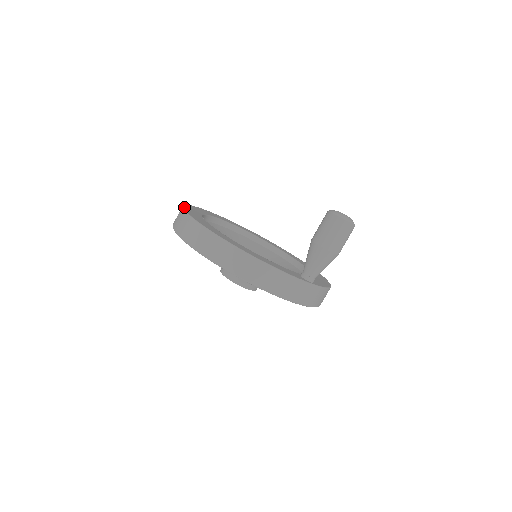
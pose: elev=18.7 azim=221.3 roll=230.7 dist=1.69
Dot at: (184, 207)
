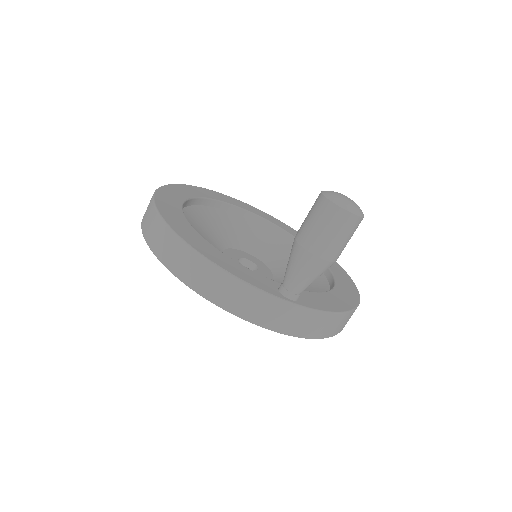
Dot at: (168, 185)
